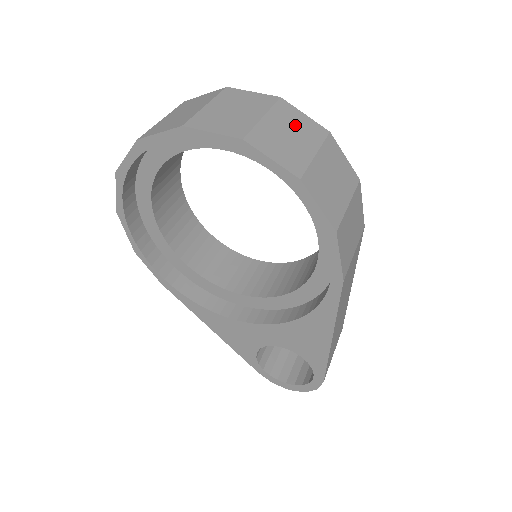
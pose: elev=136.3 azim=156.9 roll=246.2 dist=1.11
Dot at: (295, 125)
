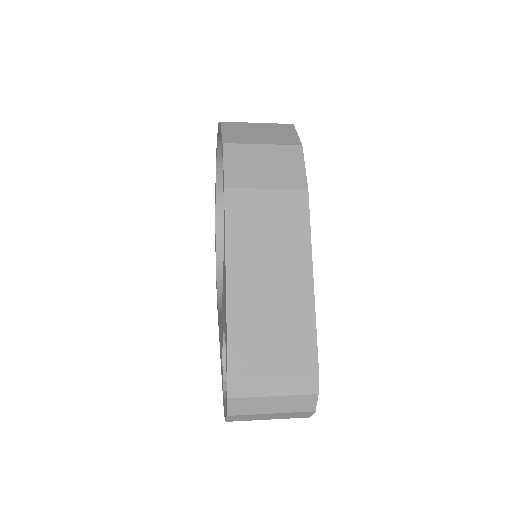
Dot at: occluded
